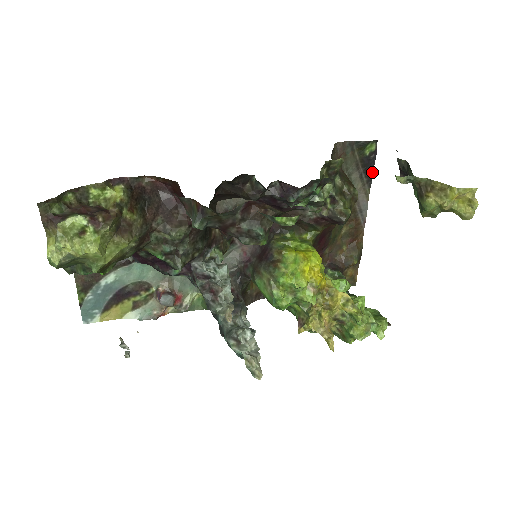
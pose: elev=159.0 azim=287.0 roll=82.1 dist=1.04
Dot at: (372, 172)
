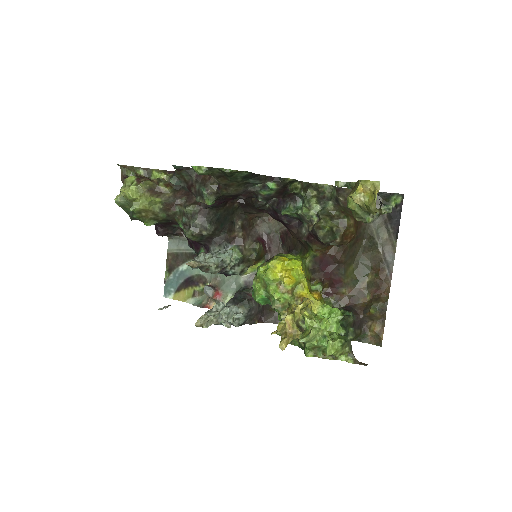
Dot at: (398, 224)
